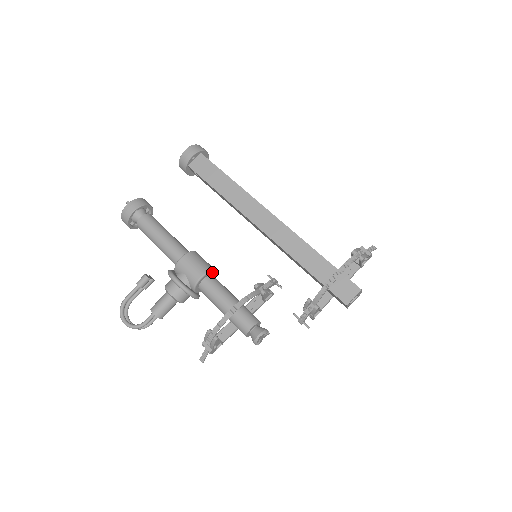
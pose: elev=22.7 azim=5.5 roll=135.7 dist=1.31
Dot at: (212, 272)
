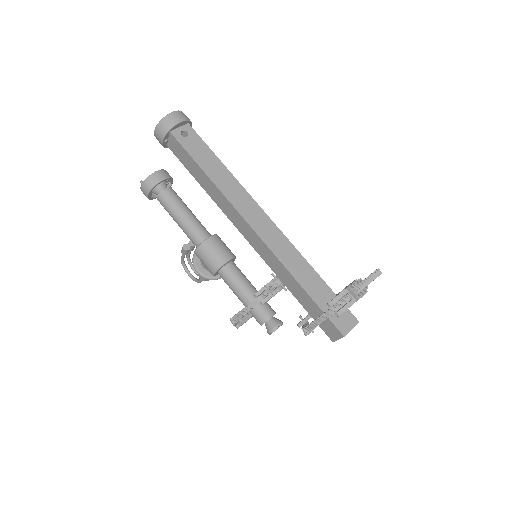
Dot at: (224, 265)
